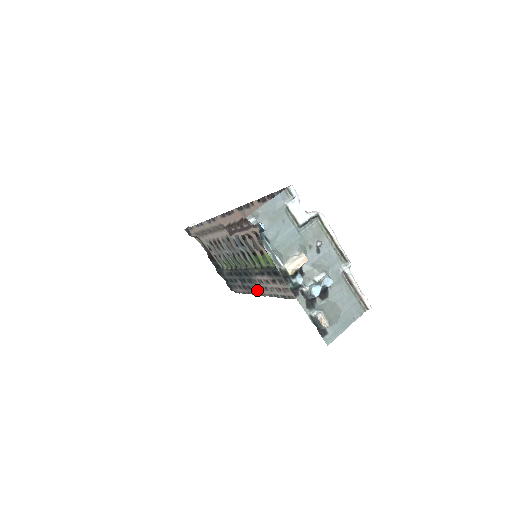
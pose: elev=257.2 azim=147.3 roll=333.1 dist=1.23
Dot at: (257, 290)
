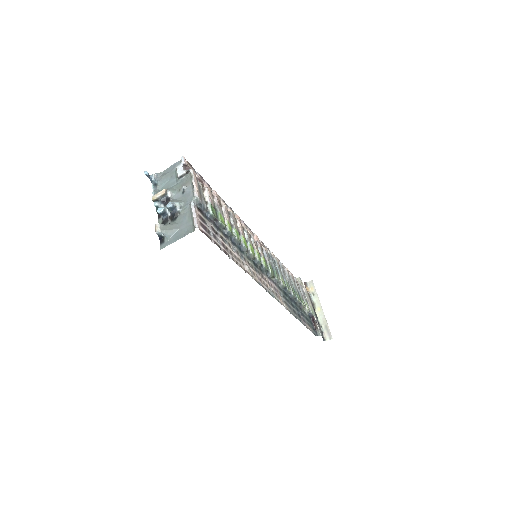
Dot at: (288, 307)
